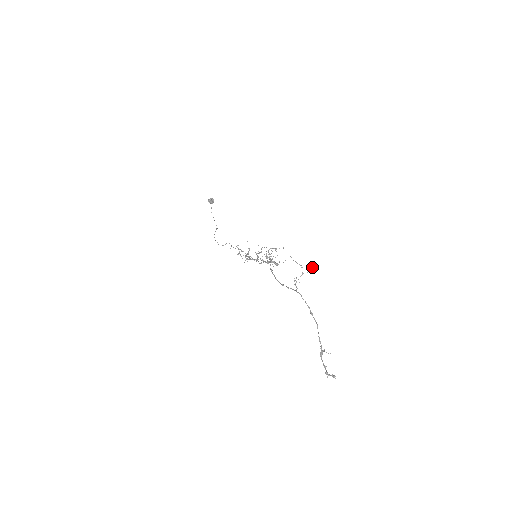
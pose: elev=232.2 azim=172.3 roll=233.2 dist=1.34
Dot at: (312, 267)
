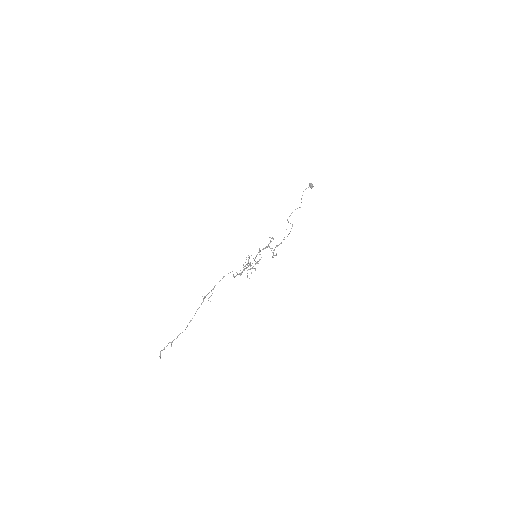
Dot at: occluded
